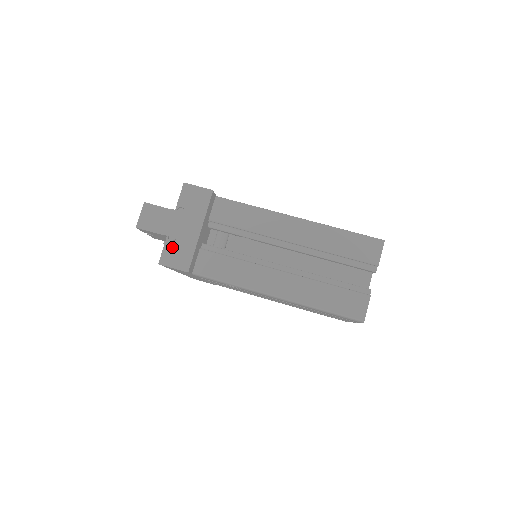
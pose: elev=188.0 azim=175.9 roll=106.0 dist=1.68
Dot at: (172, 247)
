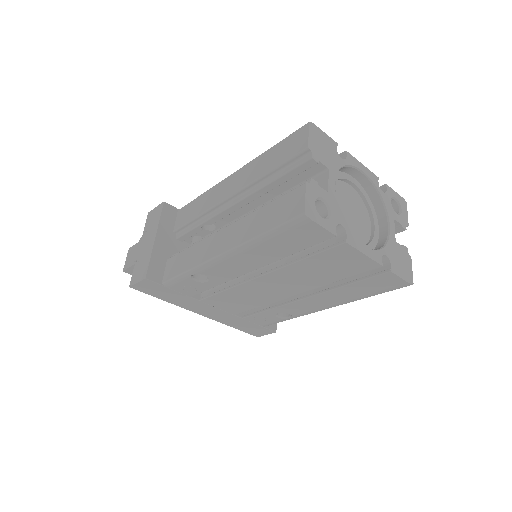
Dot at: (138, 266)
